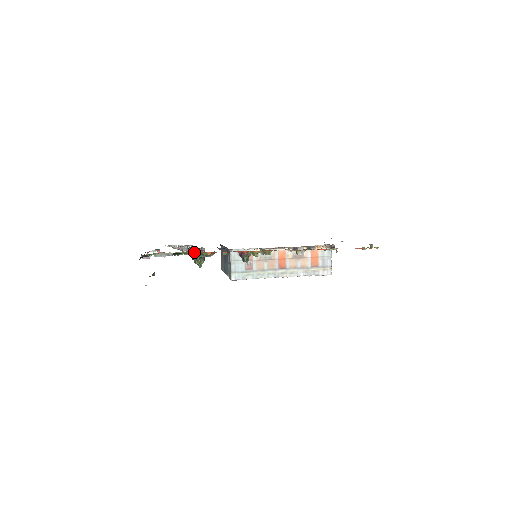
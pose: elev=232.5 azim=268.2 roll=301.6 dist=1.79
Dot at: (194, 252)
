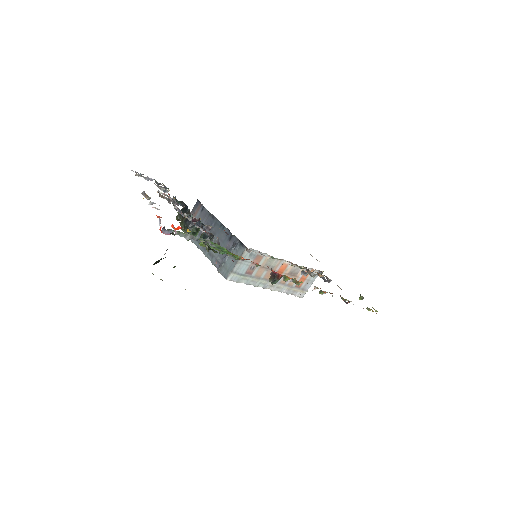
Dot at: occluded
